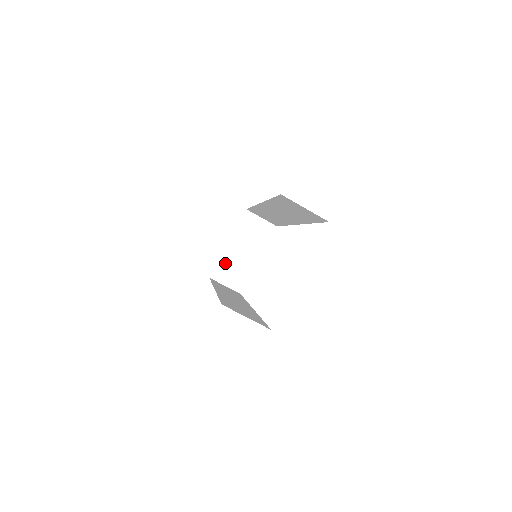
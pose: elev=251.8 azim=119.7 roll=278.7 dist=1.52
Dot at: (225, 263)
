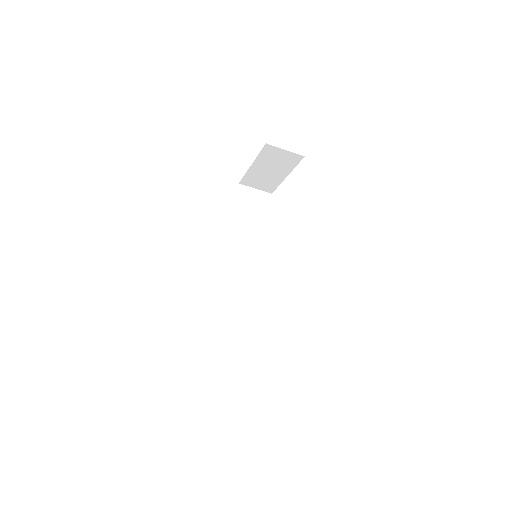
Dot at: (252, 176)
